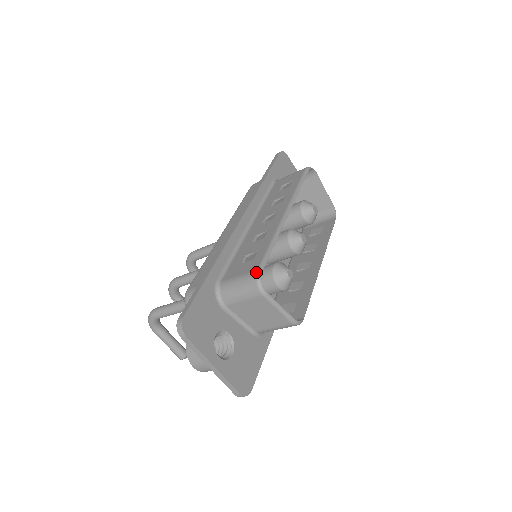
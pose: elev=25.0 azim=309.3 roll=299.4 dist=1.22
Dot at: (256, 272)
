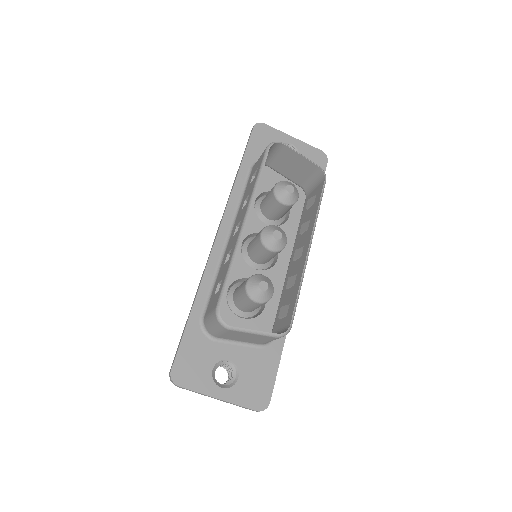
Dot at: (215, 310)
